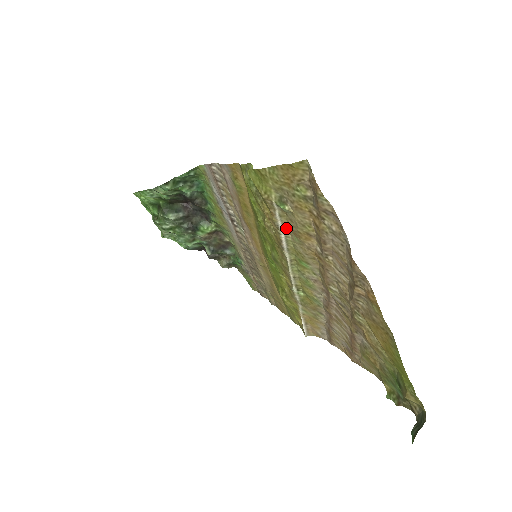
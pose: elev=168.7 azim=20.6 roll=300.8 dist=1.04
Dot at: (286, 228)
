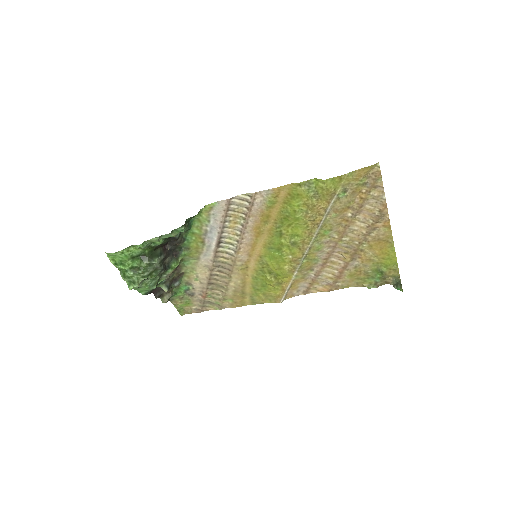
Dot at: (330, 210)
